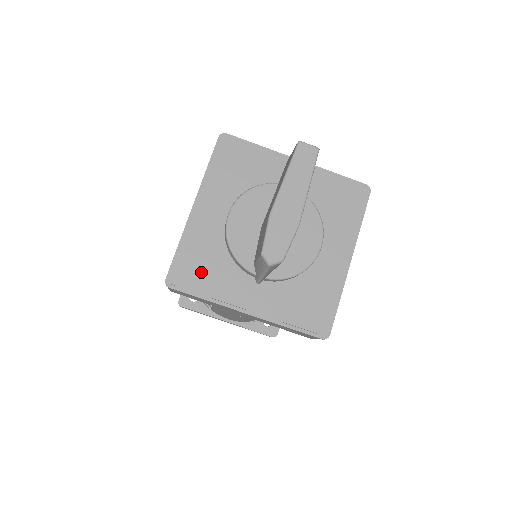
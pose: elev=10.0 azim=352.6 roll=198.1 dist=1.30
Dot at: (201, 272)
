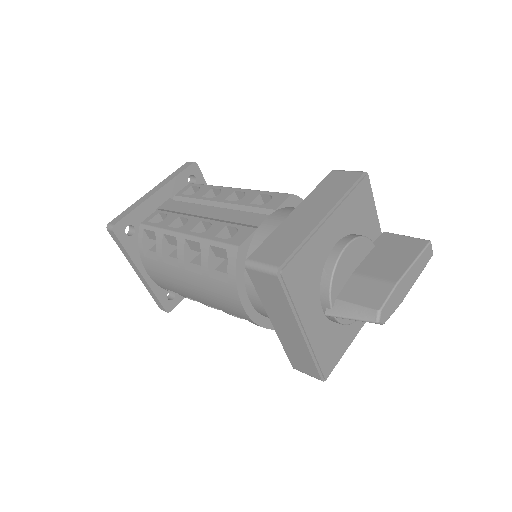
Dot at: (301, 279)
